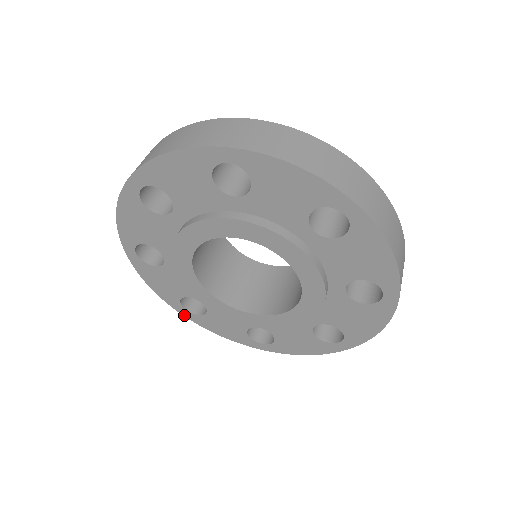
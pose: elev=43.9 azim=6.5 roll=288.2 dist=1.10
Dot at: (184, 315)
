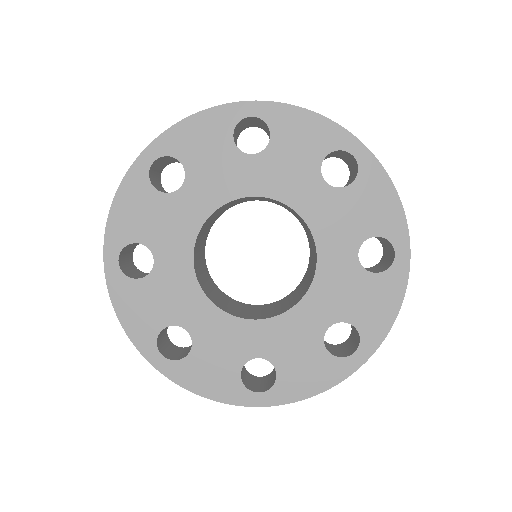
Dot at: (263, 405)
